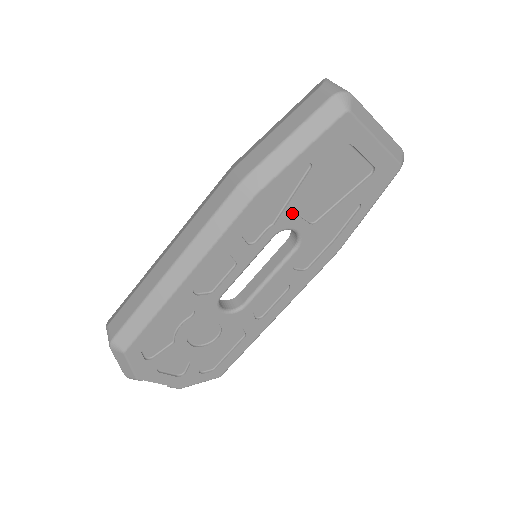
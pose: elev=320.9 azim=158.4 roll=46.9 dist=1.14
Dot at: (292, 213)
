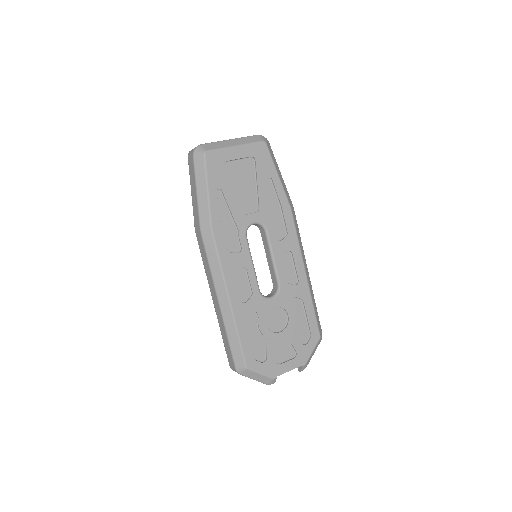
Dot at: (240, 217)
